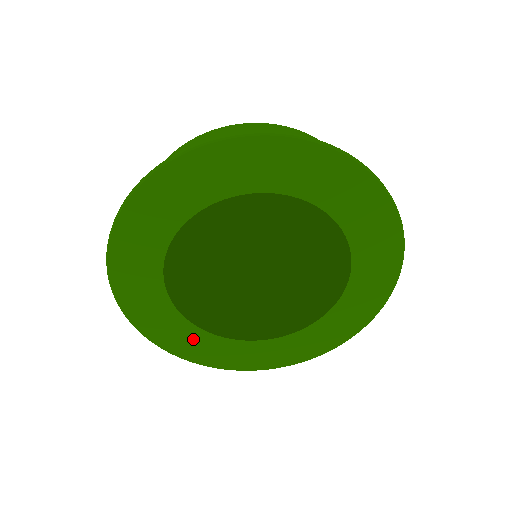
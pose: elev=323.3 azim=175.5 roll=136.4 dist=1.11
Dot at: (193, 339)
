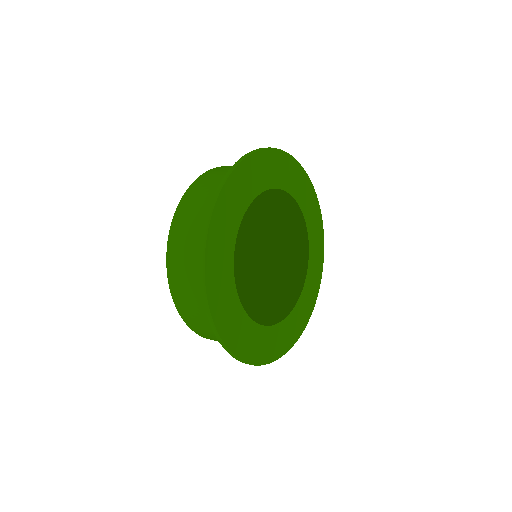
Dot at: (235, 318)
